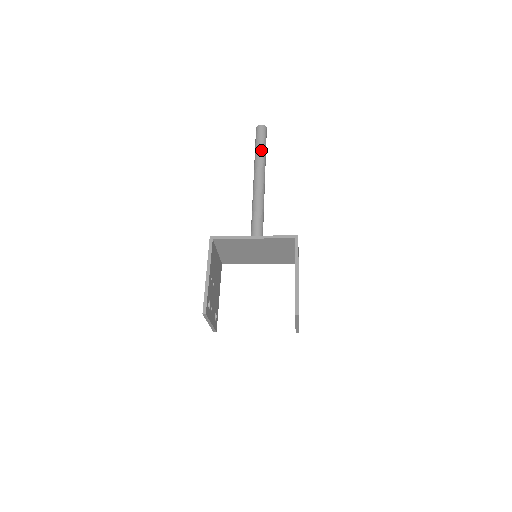
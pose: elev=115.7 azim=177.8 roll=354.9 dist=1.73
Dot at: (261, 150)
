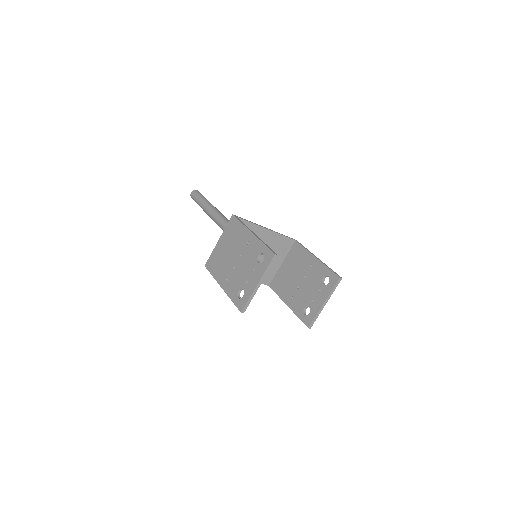
Dot at: occluded
